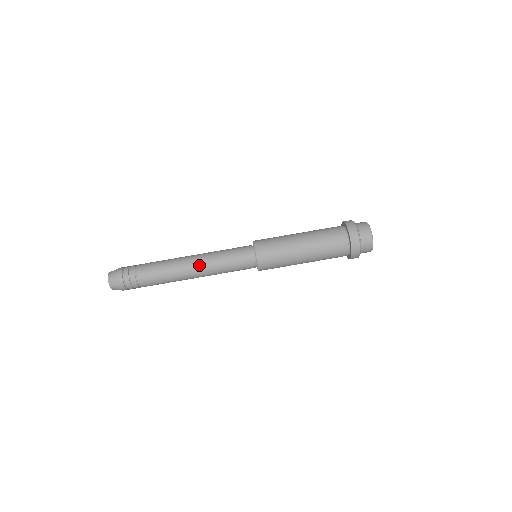
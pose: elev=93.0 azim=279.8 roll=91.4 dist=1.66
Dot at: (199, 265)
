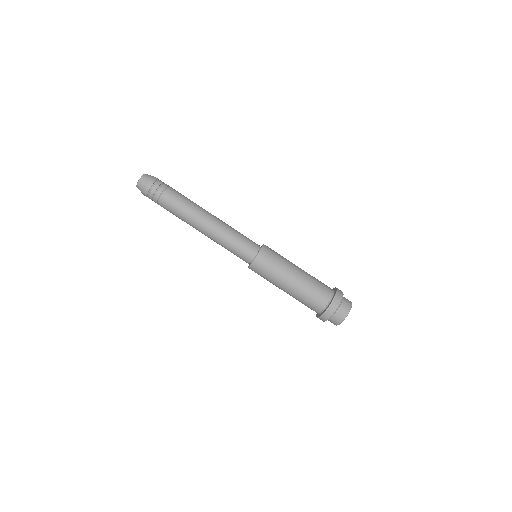
Dot at: (214, 223)
